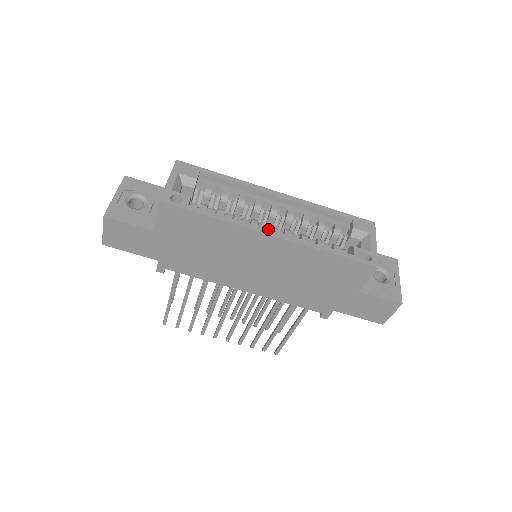
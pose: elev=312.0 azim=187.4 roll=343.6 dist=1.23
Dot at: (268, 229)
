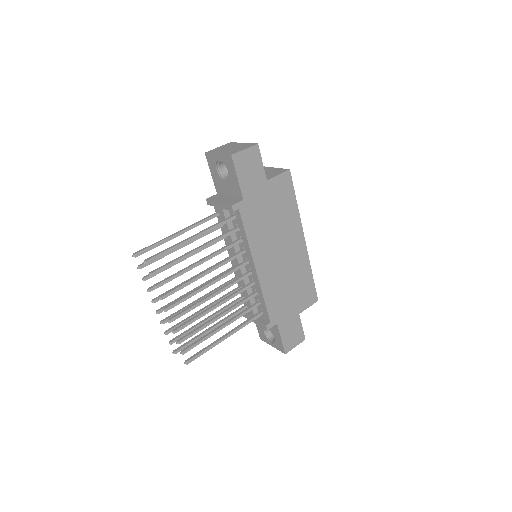
Dot at: (302, 236)
